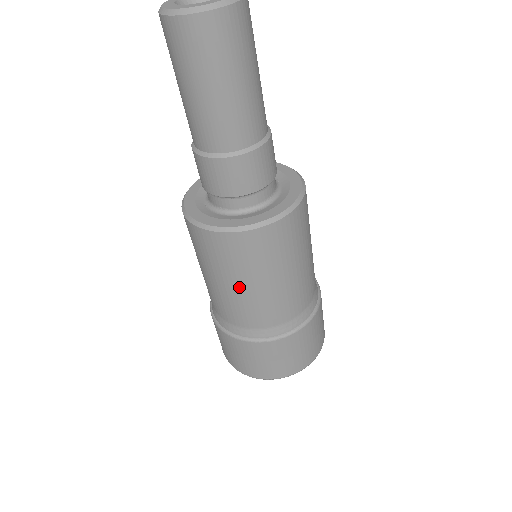
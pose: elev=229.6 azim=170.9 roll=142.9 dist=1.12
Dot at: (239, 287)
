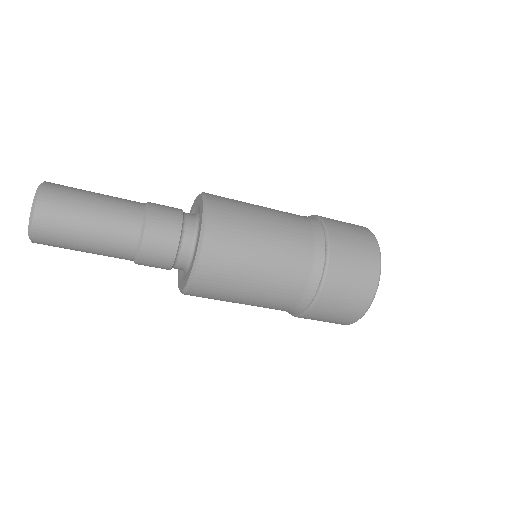
Dot at: (255, 280)
